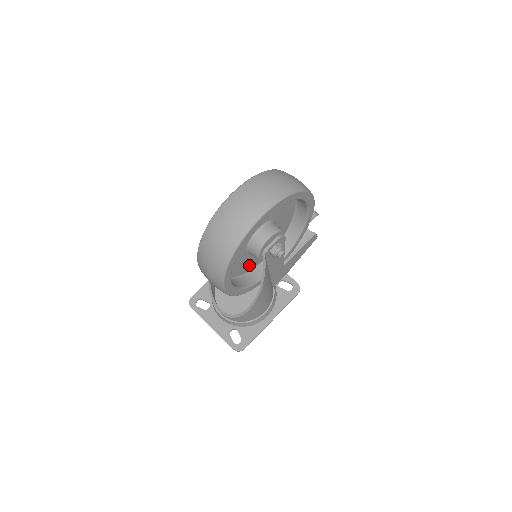
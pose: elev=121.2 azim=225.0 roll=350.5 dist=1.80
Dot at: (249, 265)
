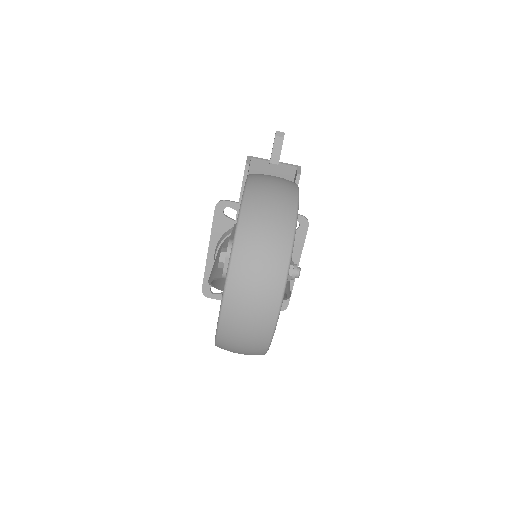
Dot at: occluded
